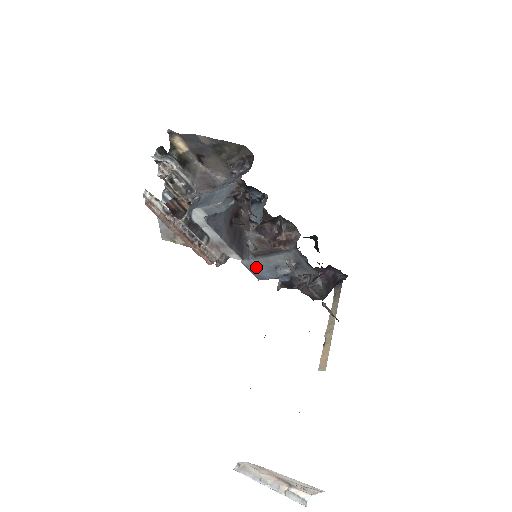
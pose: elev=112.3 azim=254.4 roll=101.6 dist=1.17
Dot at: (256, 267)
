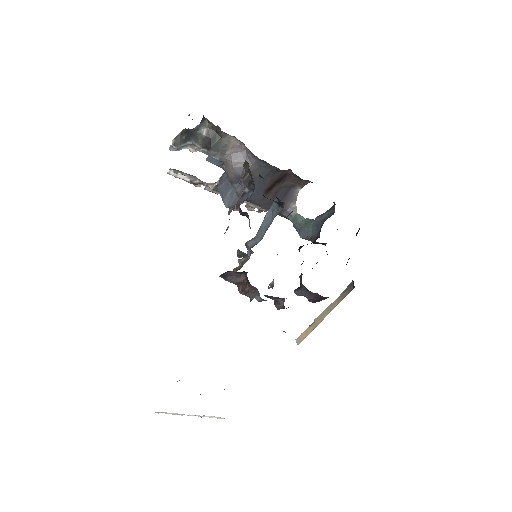
Dot at: occluded
